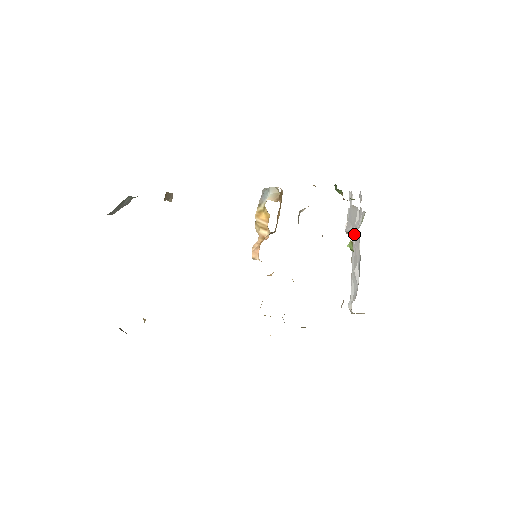
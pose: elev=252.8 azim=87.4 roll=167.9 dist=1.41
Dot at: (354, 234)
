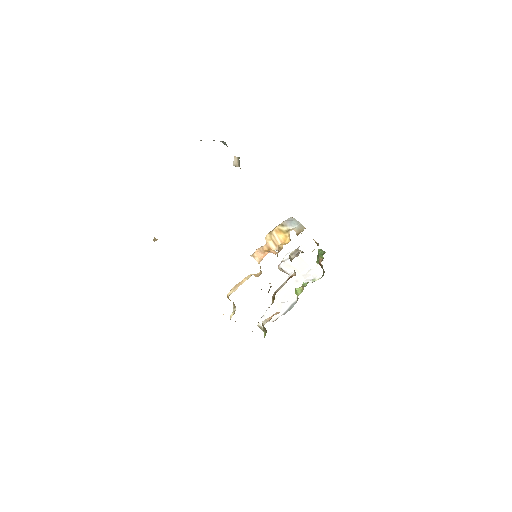
Dot at: (295, 279)
